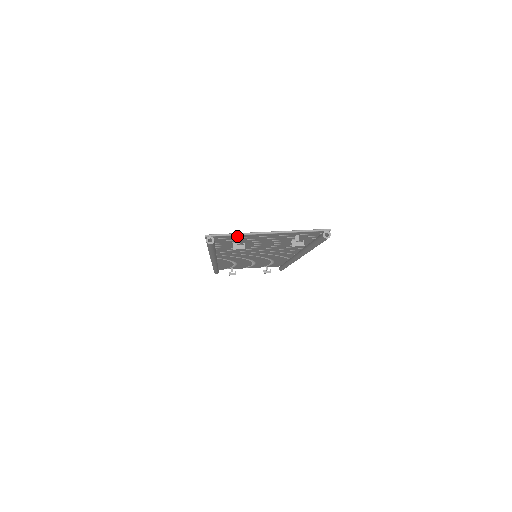
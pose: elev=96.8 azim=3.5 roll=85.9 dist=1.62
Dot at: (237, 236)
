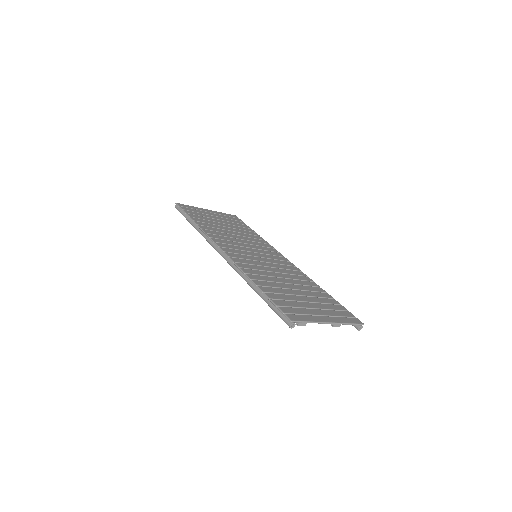
Dot at: (308, 320)
